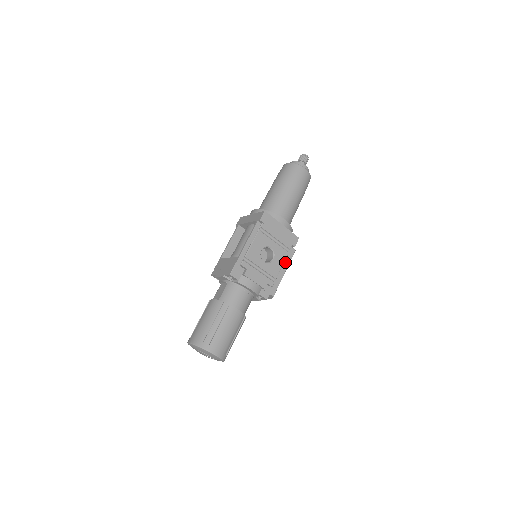
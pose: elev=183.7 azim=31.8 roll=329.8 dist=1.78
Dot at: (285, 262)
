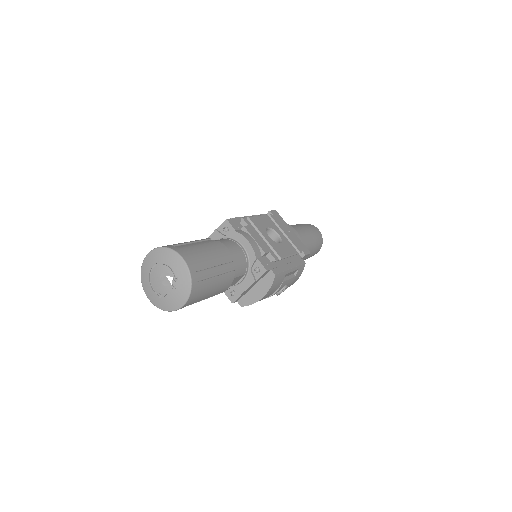
Dot at: (293, 261)
